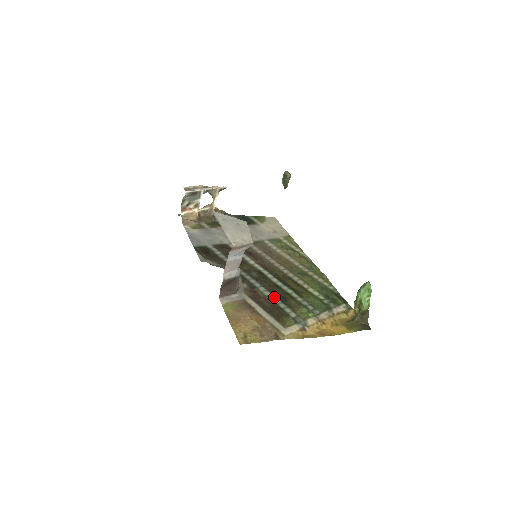
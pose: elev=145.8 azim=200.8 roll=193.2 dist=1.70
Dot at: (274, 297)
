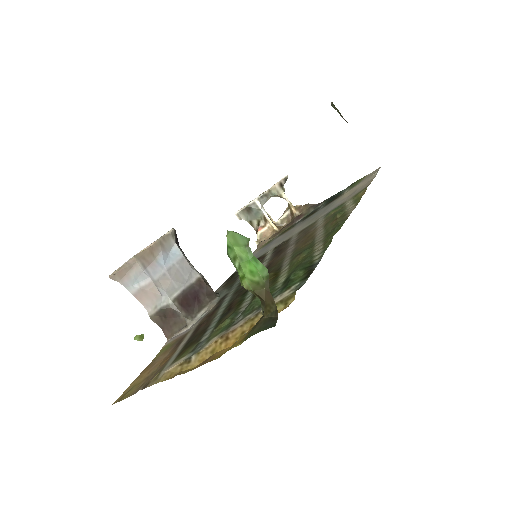
Dot at: (220, 314)
